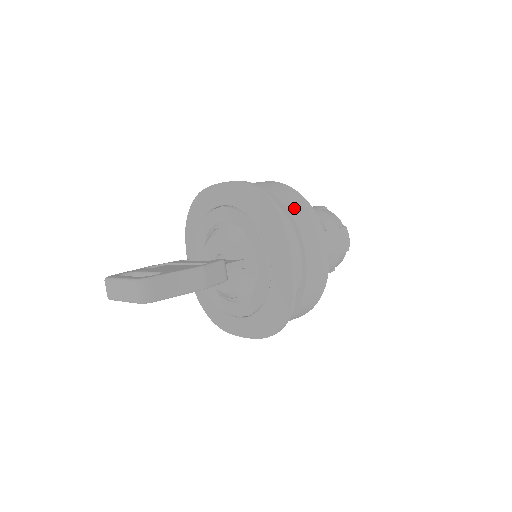
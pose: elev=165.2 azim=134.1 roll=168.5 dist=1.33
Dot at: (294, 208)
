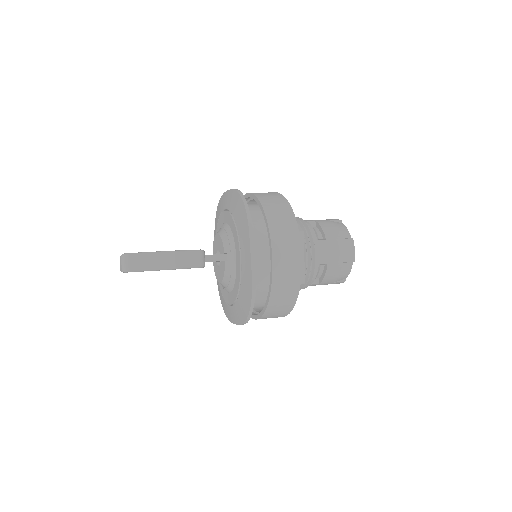
Dot at: (272, 213)
